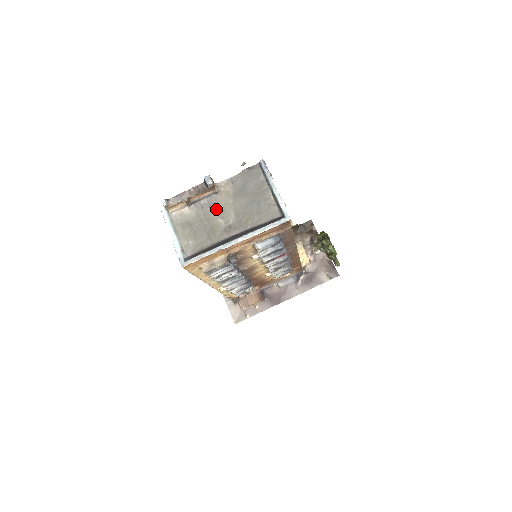
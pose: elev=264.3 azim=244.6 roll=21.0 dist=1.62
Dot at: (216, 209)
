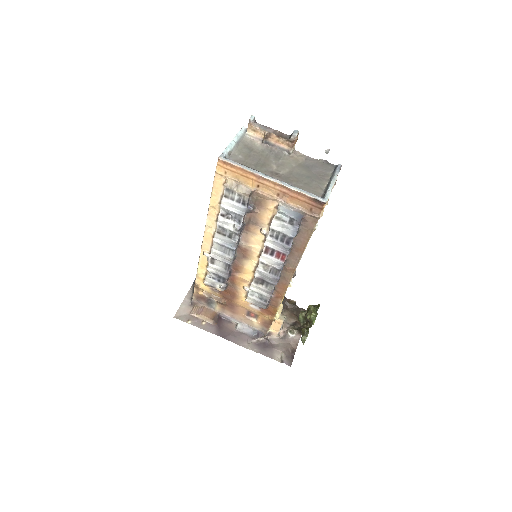
Dot at: (279, 159)
